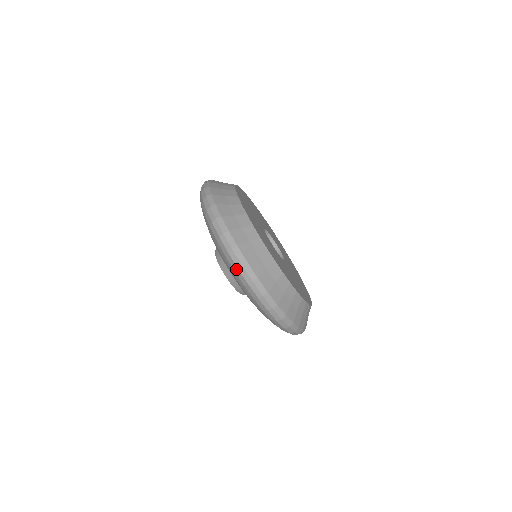
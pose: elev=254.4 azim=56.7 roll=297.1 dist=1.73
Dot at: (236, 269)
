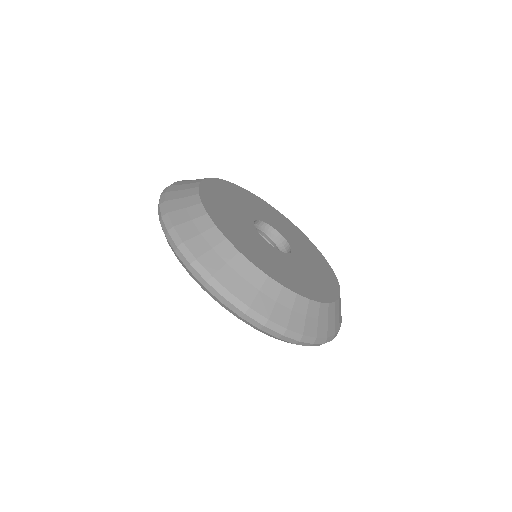
Dot at: (188, 271)
